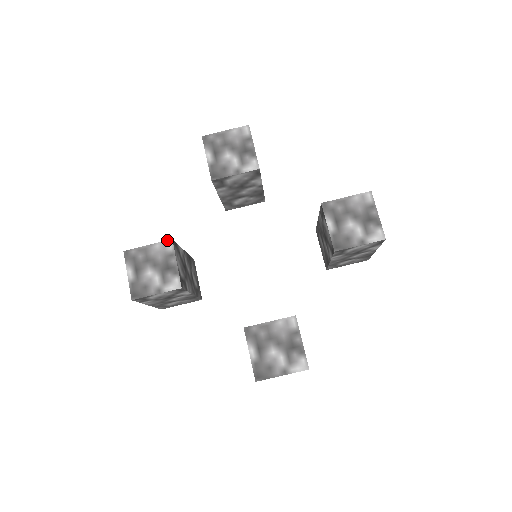
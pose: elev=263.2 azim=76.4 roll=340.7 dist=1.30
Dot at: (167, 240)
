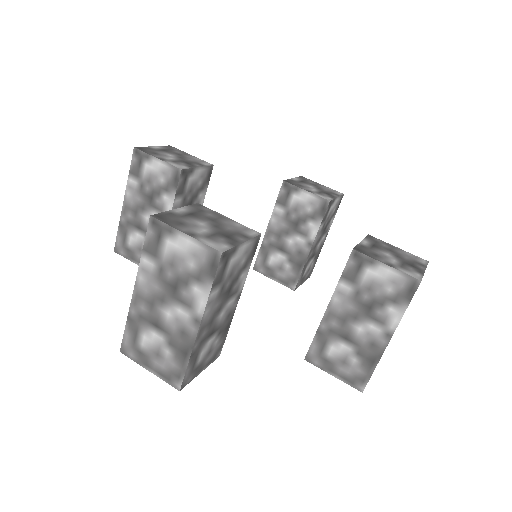
Dot at: (209, 163)
